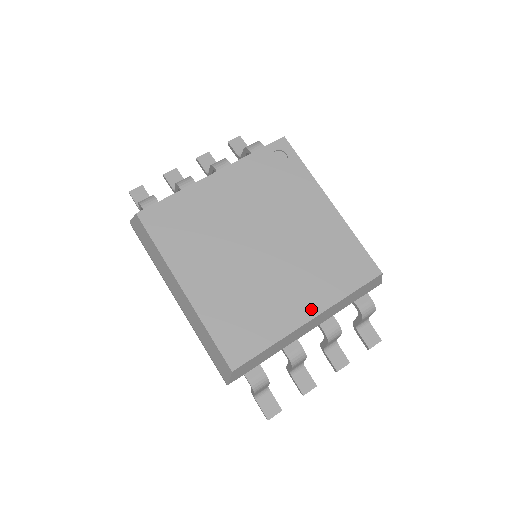
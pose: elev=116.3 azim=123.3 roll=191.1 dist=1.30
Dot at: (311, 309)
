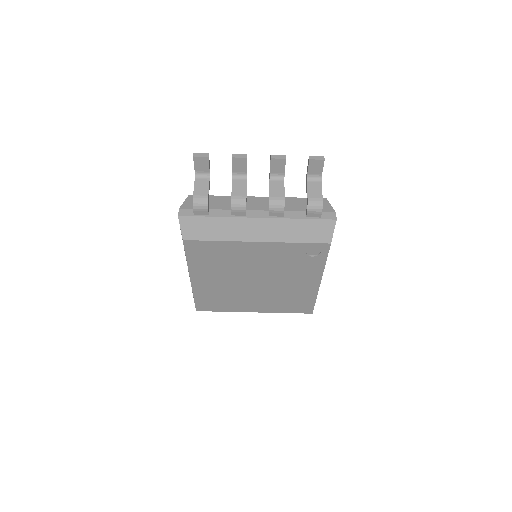
Dot at: (258, 310)
